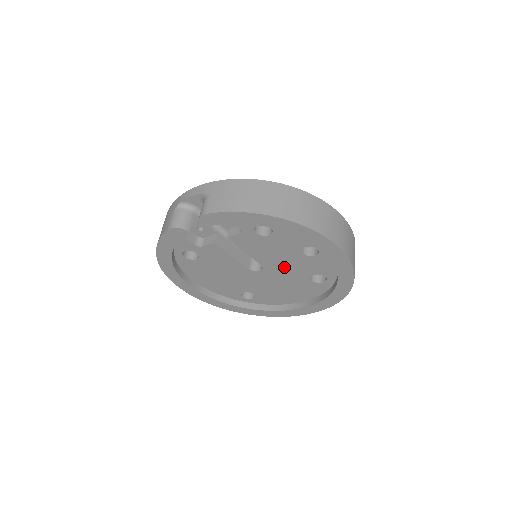
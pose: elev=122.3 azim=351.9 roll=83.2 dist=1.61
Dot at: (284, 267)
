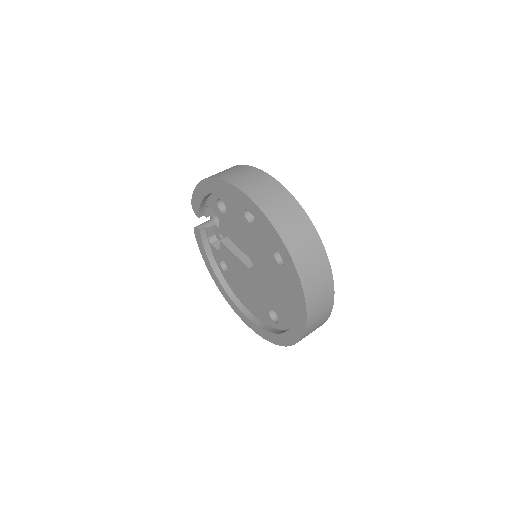
Dot at: (257, 252)
